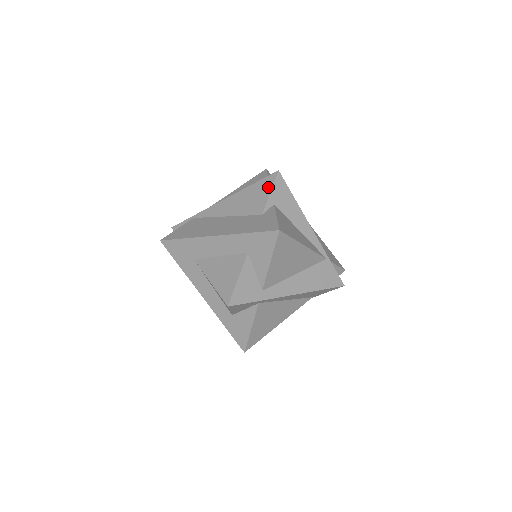
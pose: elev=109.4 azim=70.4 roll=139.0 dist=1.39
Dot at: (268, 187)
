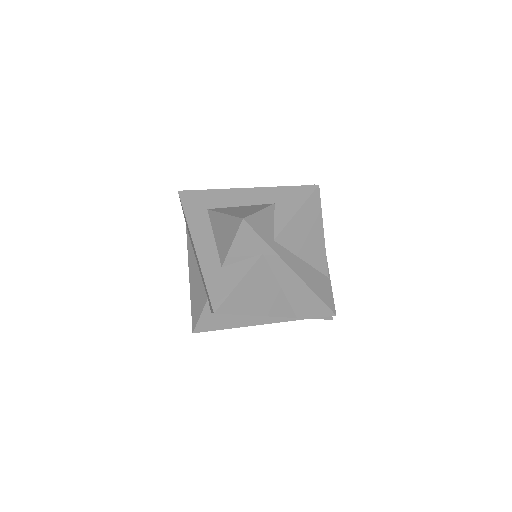
Dot at: occluded
